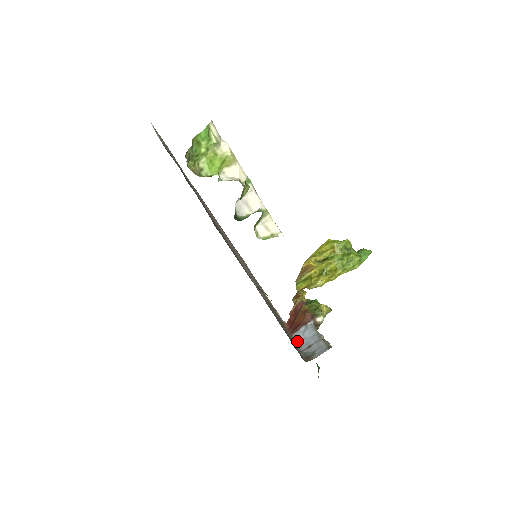
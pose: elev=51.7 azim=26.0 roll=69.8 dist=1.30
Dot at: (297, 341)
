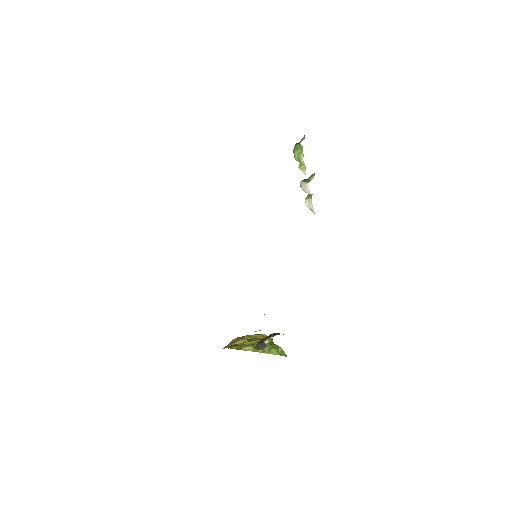
Dot at: occluded
